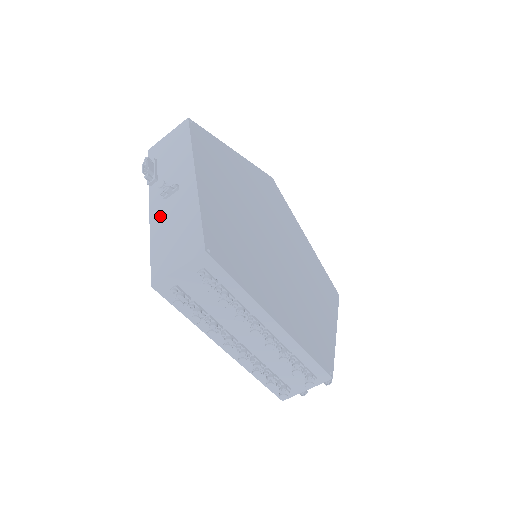
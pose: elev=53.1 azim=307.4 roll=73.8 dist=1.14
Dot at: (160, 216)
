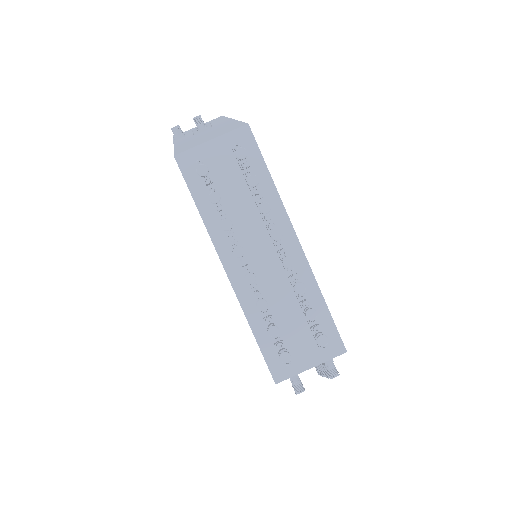
Dot at: (188, 139)
